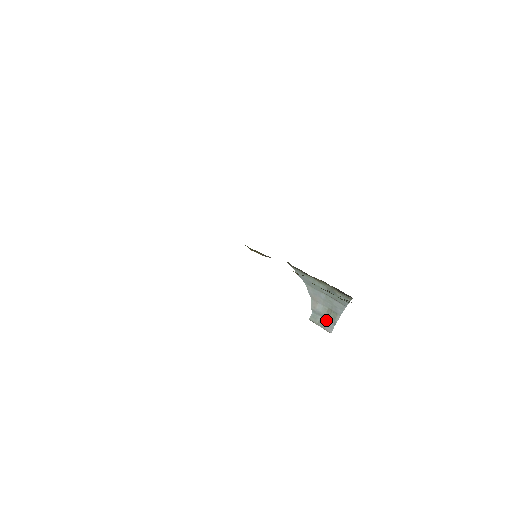
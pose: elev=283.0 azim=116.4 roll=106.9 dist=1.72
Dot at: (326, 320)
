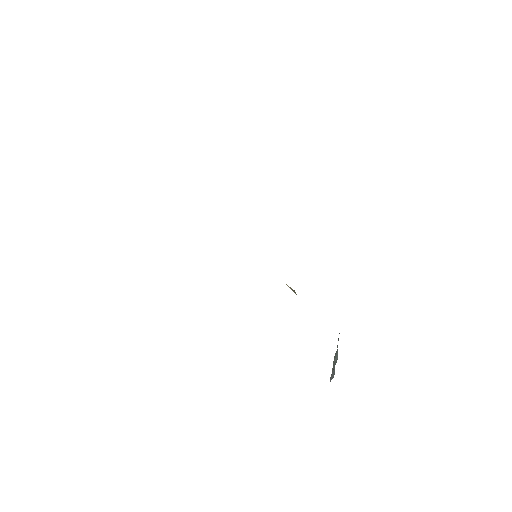
Dot at: (335, 364)
